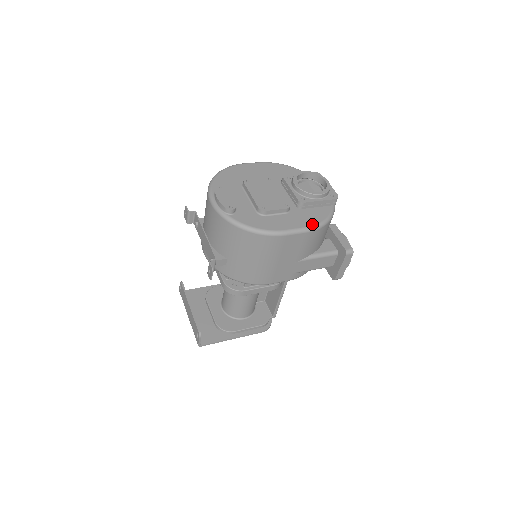
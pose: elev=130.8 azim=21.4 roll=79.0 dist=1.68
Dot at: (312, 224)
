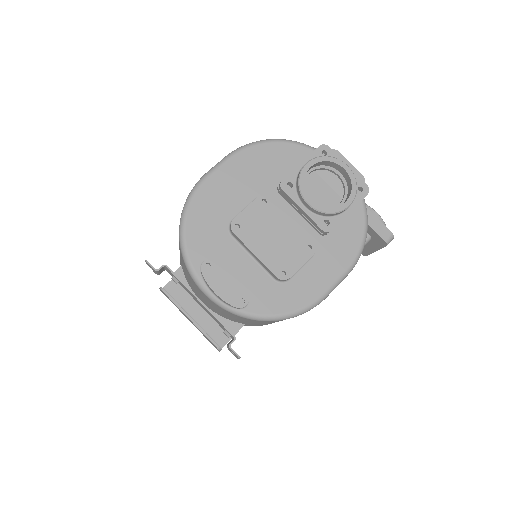
Dot at: (352, 258)
